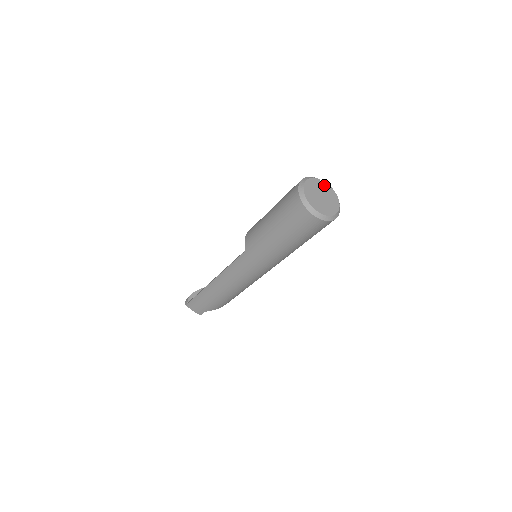
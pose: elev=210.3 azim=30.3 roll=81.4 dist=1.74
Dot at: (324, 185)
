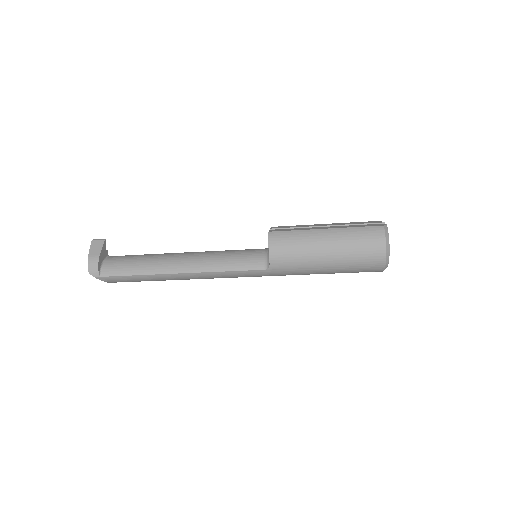
Dot at: occluded
